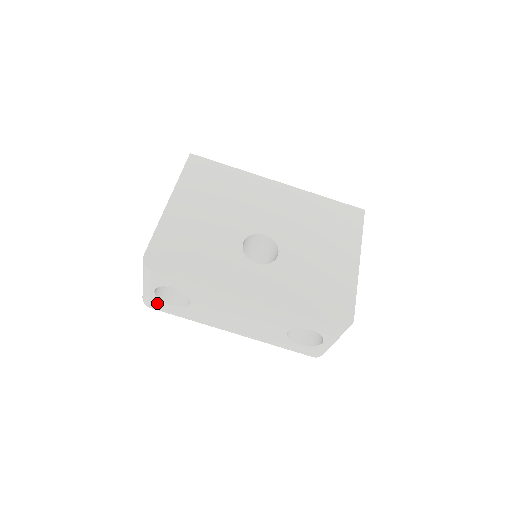
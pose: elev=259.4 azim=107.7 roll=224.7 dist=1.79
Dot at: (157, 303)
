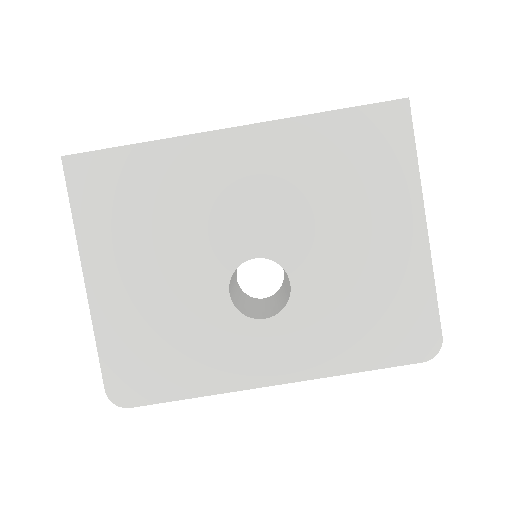
Dot at: occluded
